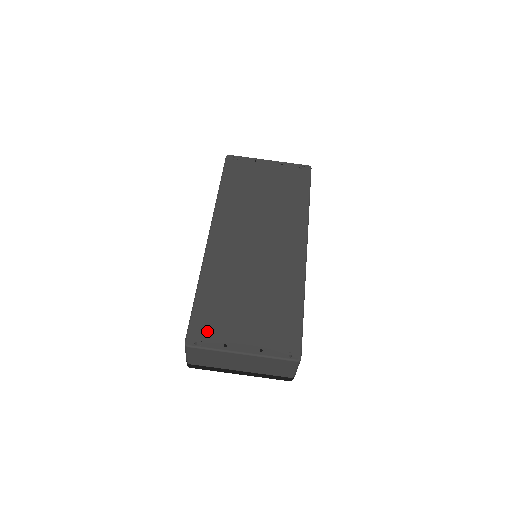
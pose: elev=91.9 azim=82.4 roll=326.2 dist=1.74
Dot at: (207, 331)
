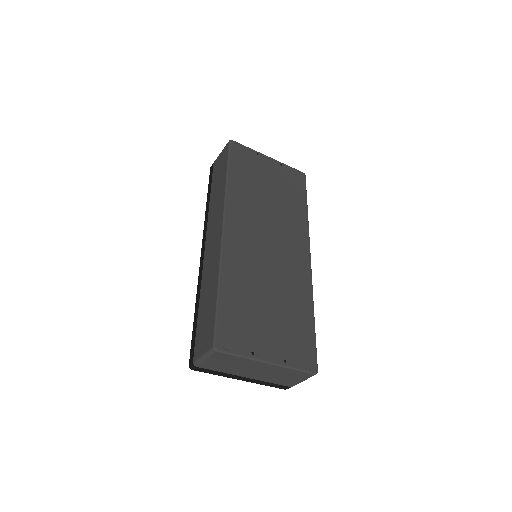
Dot at: (234, 335)
